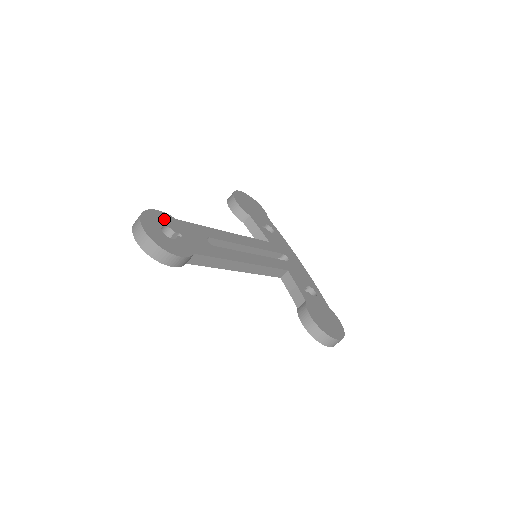
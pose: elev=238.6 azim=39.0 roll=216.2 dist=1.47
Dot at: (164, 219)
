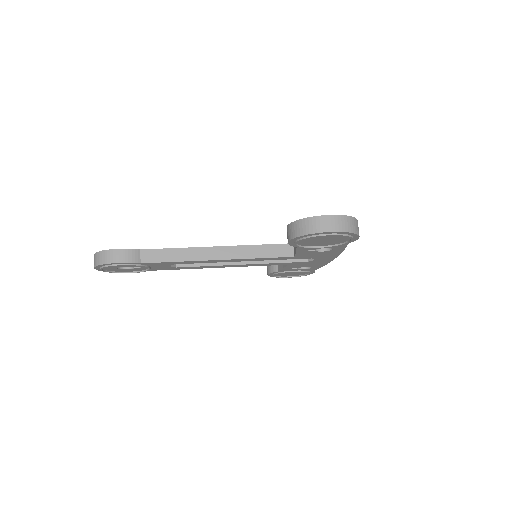
Dot at: occluded
